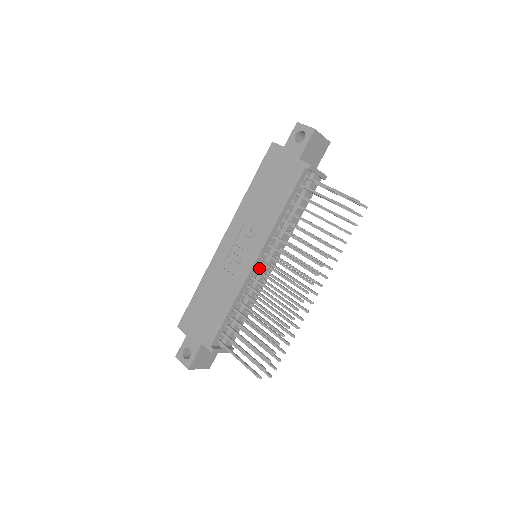
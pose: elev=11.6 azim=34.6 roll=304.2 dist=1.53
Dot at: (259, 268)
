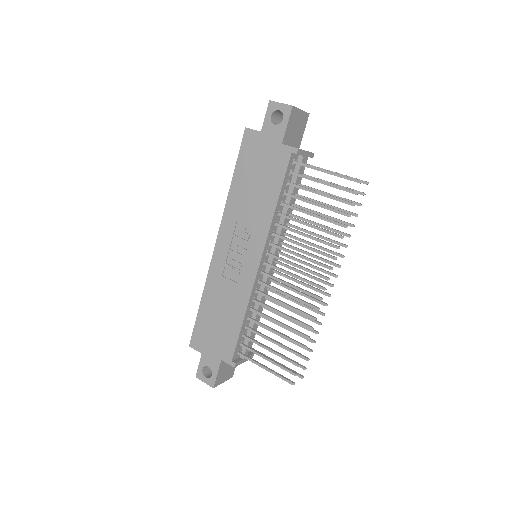
Dot at: (263, 270)
